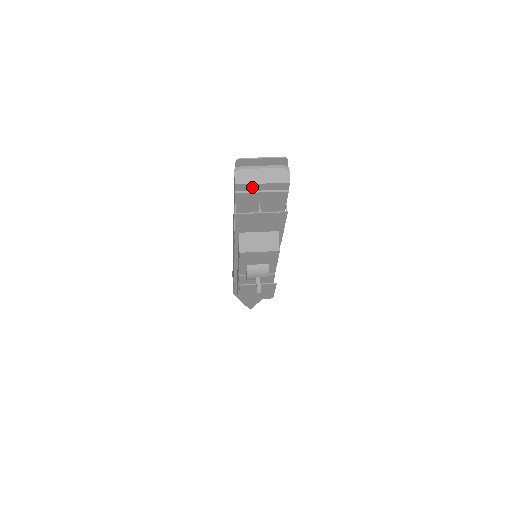
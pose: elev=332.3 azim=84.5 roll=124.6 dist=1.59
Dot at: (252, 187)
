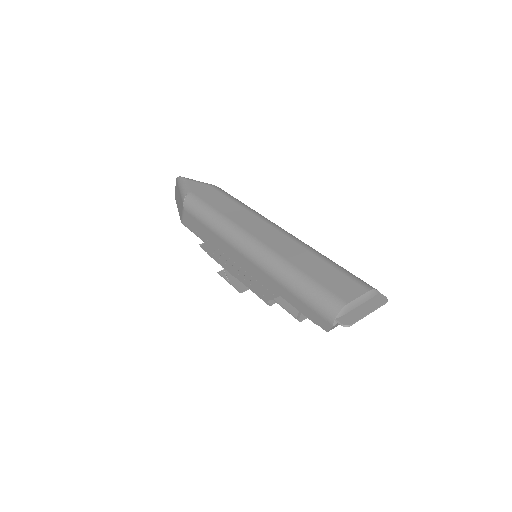
Dot at: occluded
